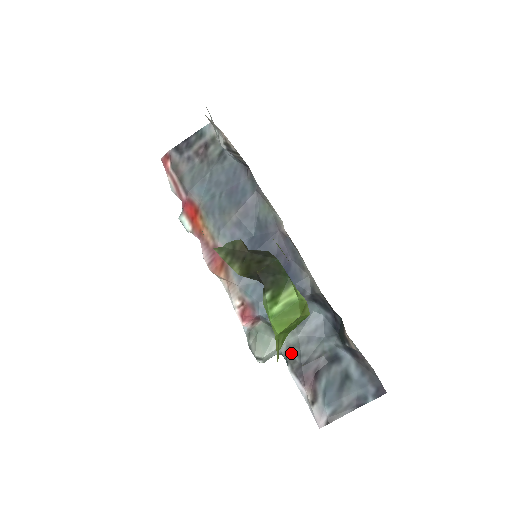
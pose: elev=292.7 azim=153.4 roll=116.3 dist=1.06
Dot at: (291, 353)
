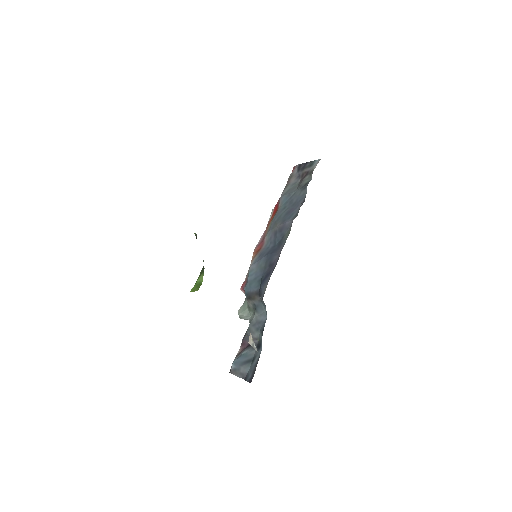
Dot at: occluded
